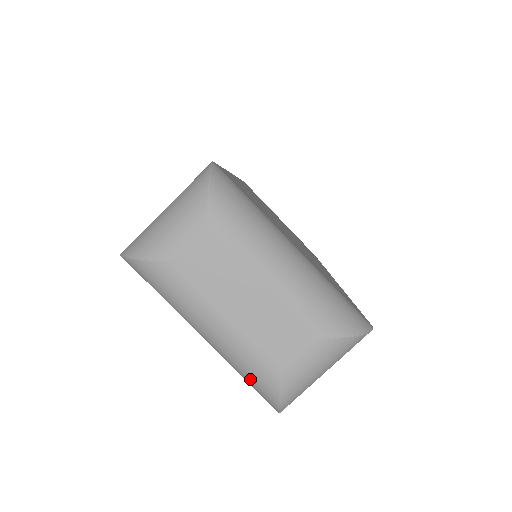
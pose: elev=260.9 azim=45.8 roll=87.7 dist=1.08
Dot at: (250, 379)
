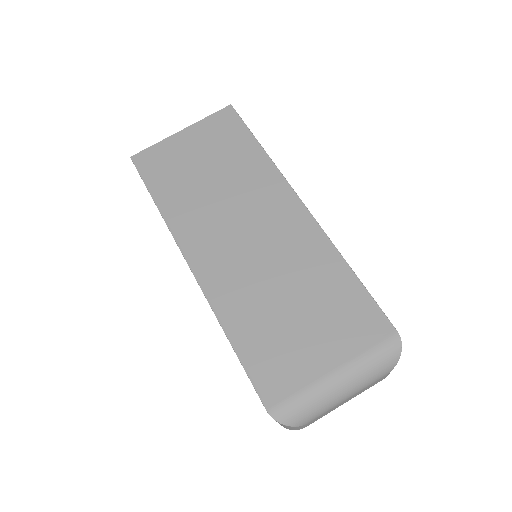
Dot at: occluded
